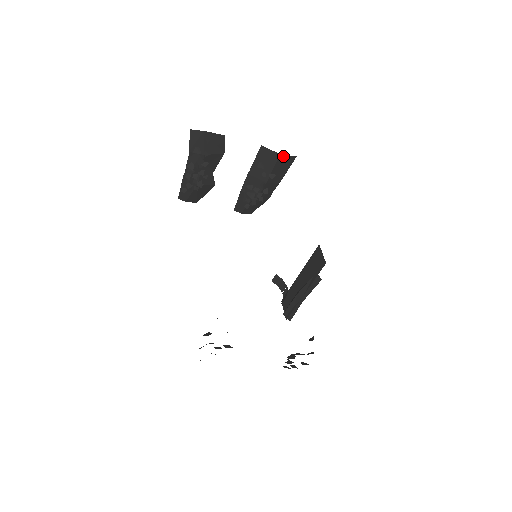
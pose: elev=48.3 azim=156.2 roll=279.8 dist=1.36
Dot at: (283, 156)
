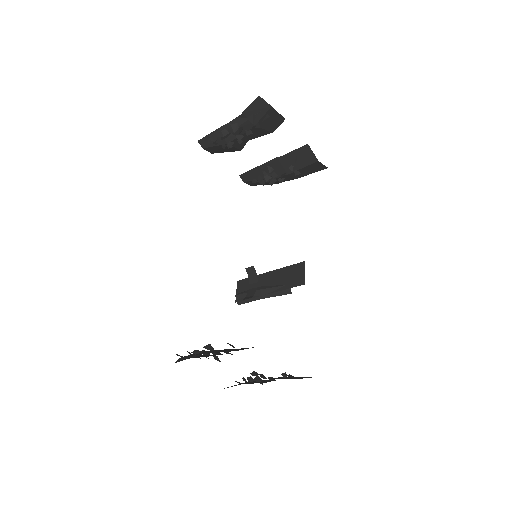
Dot at: (319, 163)
